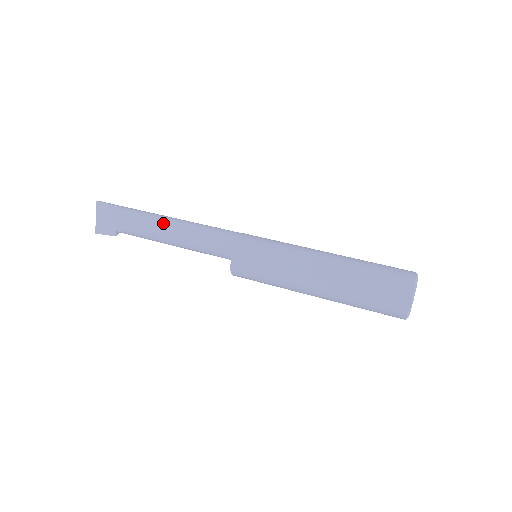
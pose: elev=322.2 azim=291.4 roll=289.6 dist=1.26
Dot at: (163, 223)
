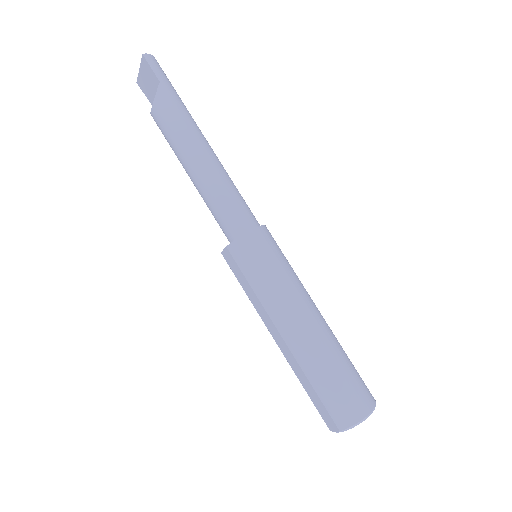
Dot at: (187, 151)
